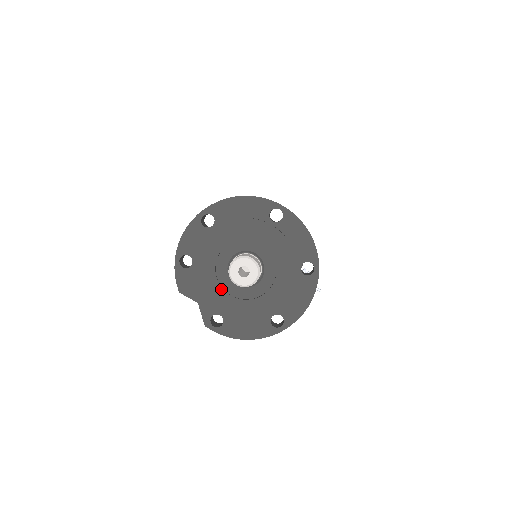
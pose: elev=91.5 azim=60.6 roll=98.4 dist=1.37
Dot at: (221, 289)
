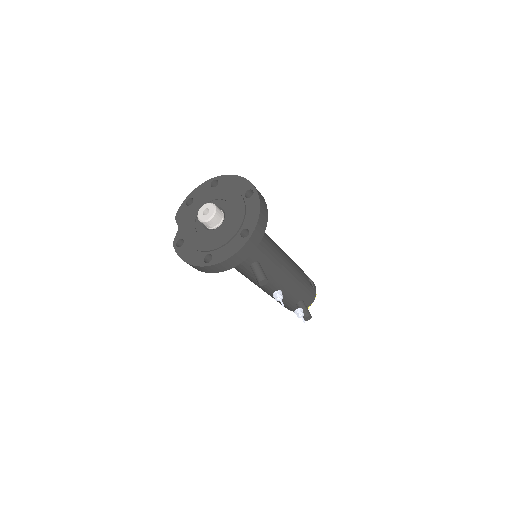
Dot at: (194, 224)
